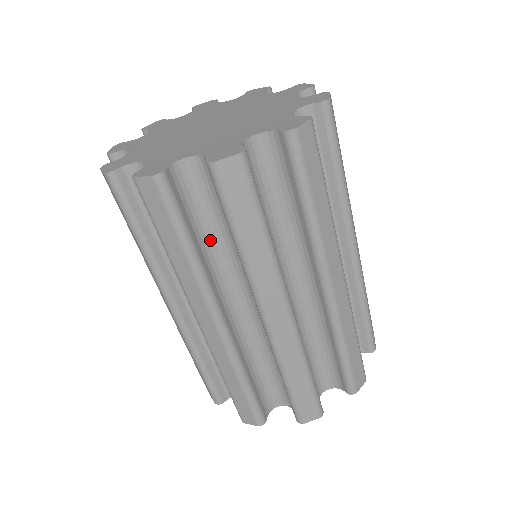
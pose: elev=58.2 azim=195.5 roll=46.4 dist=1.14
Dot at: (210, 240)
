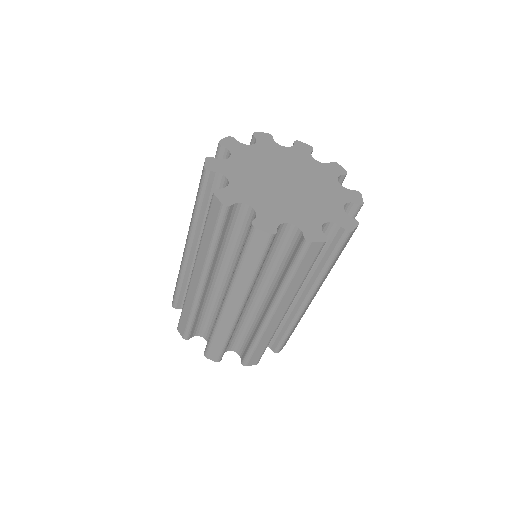
Dot at: (230, 245)
